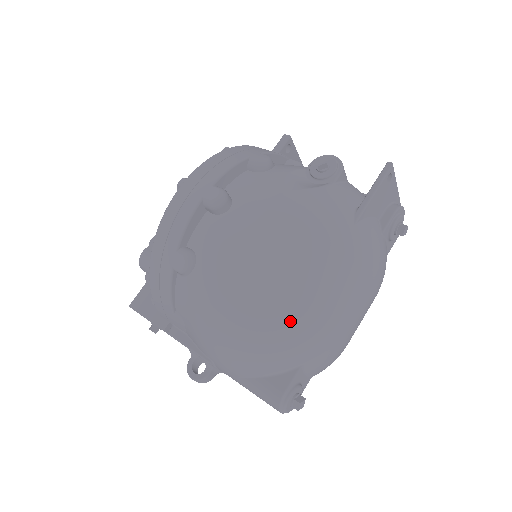
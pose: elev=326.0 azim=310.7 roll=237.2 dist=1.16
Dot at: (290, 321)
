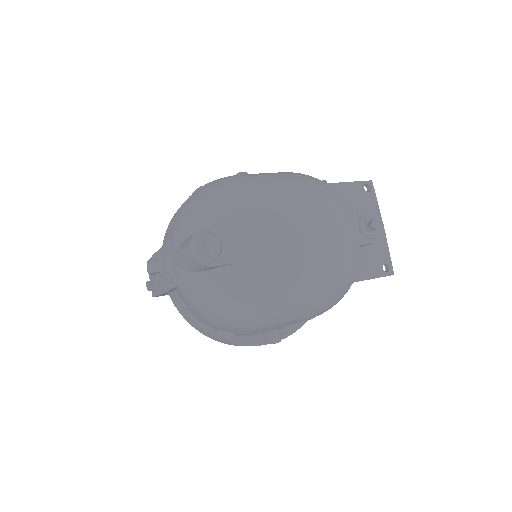
Dot at: (238, 187)
